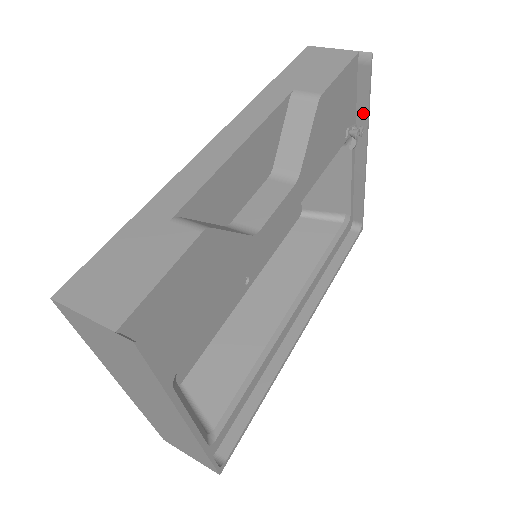
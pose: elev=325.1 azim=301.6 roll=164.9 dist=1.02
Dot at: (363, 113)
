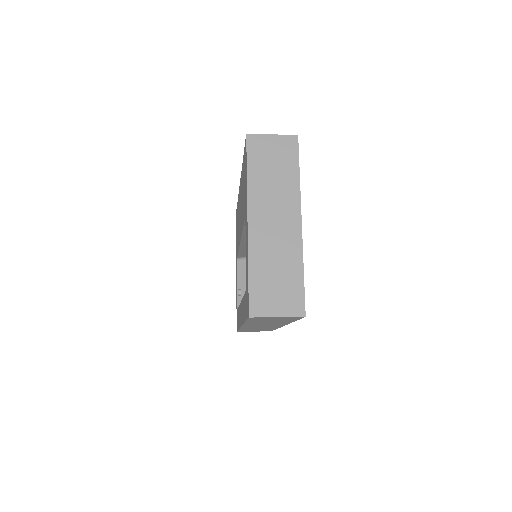
Dot at: occluded
